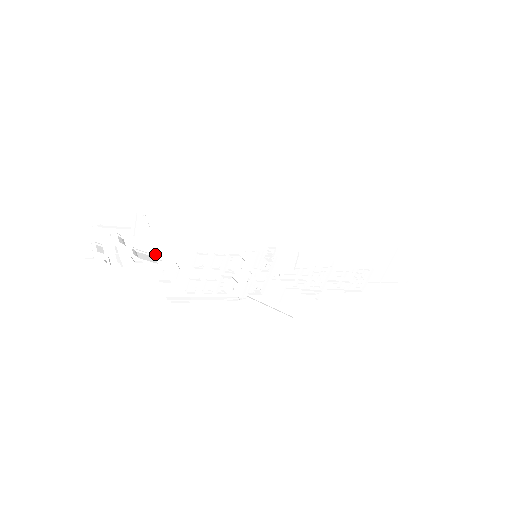
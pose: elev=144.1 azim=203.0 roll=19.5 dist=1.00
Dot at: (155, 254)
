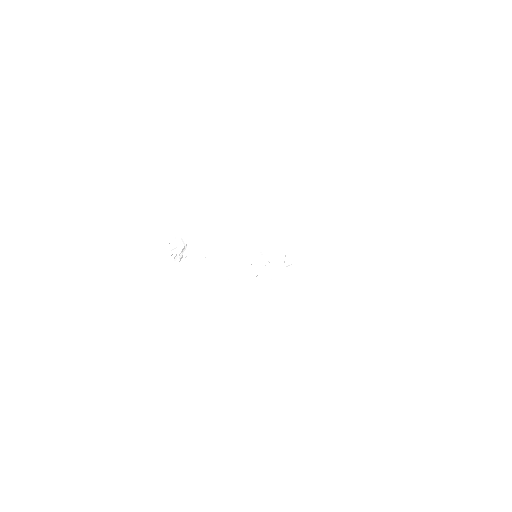
Dot at: (203, 256)
